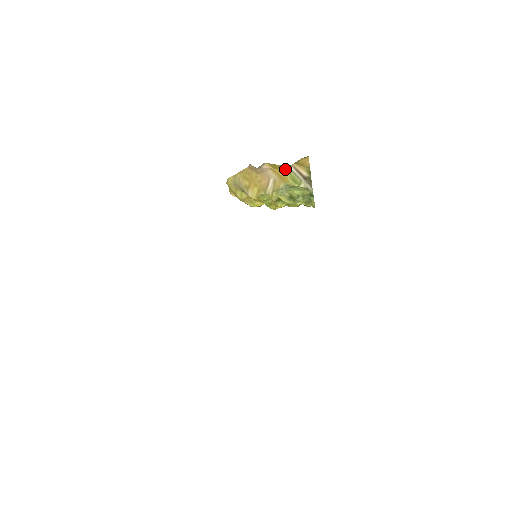
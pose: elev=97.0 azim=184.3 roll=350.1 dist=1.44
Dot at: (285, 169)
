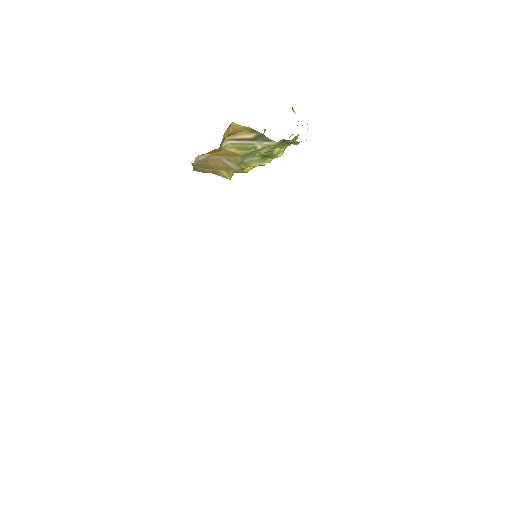
Dot at: (222, 149)
